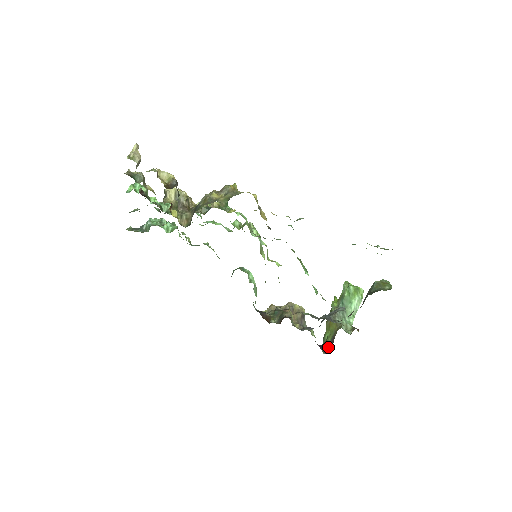
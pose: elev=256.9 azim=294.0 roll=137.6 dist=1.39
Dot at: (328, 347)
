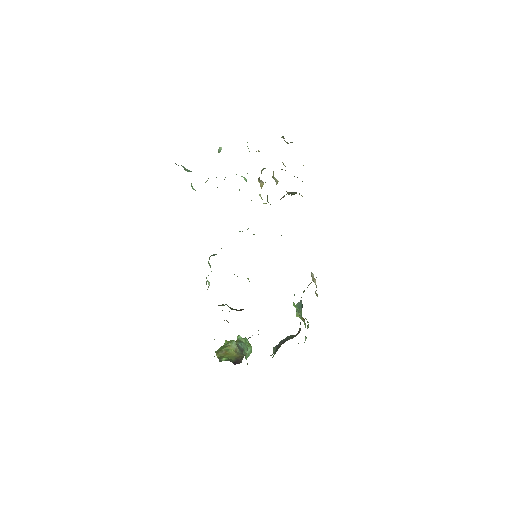
Dot at: (235, 362)
